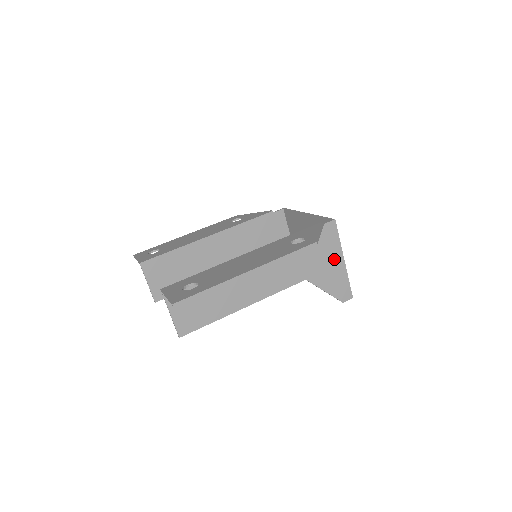
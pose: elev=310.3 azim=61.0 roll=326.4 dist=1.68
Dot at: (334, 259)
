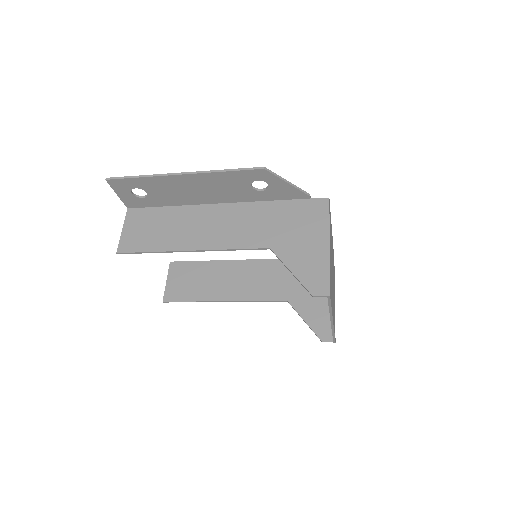
Dot at: (315, 238)
